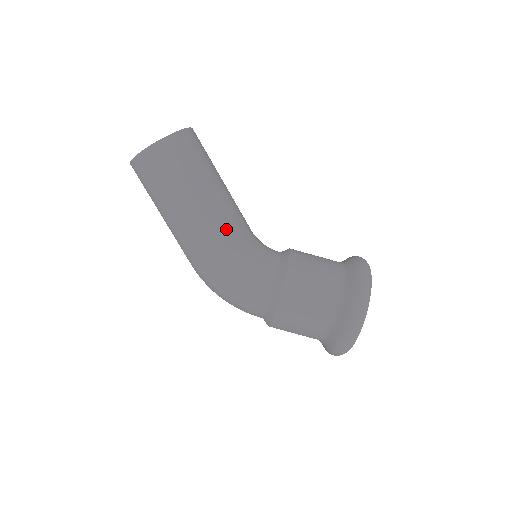
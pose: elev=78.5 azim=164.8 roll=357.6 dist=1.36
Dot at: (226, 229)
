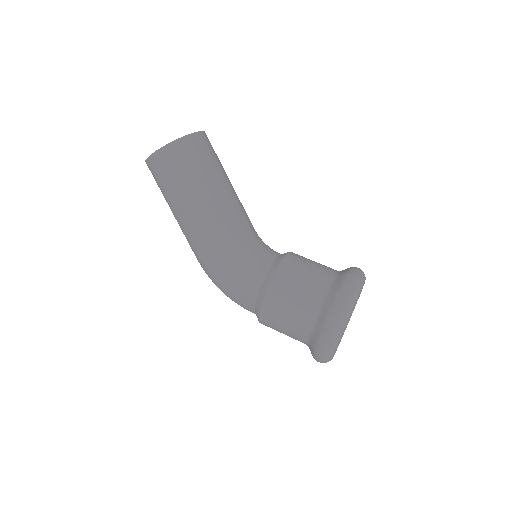
Dot at: (220, 232)
